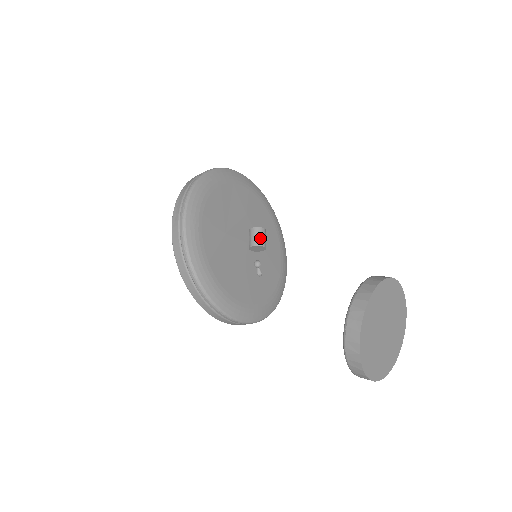
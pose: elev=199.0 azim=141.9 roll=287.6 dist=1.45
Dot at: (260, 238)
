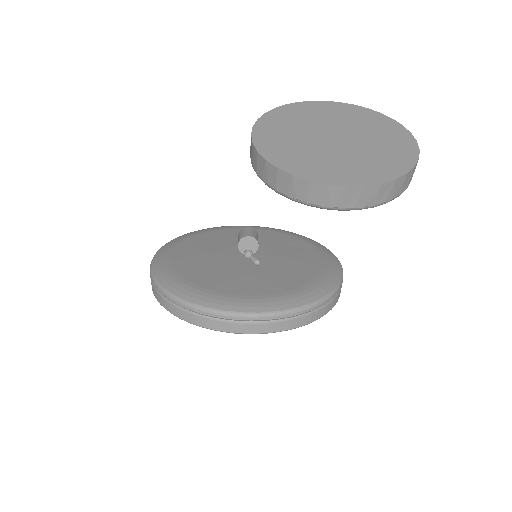
Dot at: (243, 234)
